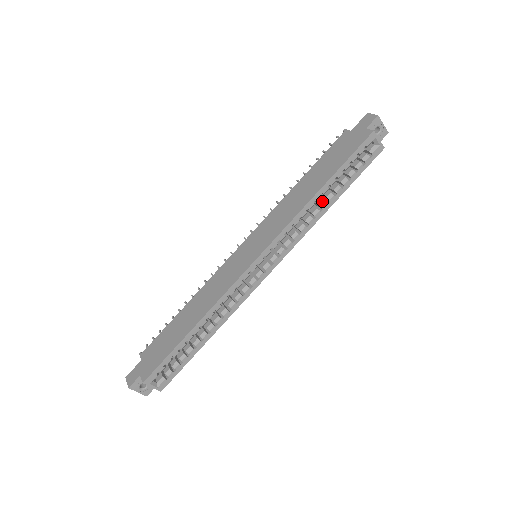
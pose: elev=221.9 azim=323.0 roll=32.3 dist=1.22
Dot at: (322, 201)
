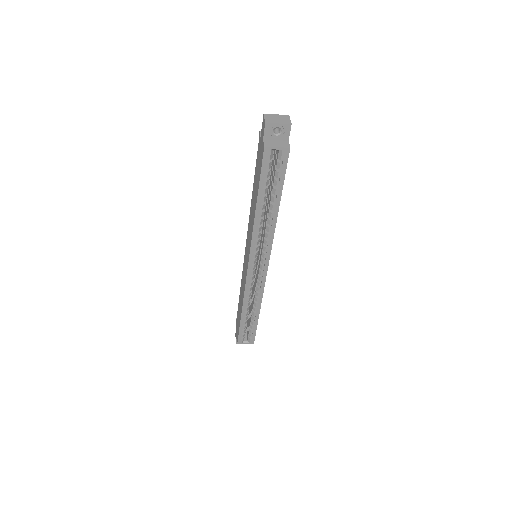
Dot at: (268, 212)
